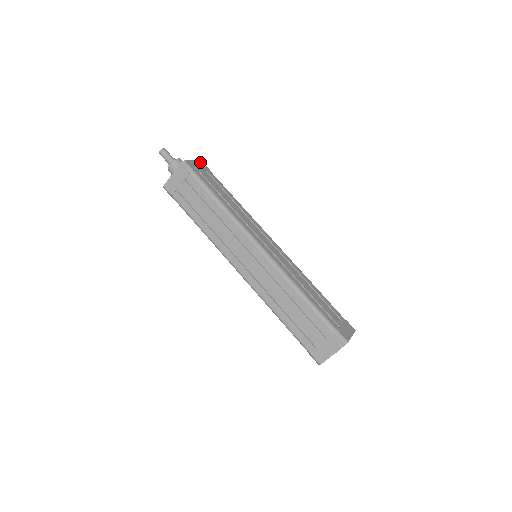
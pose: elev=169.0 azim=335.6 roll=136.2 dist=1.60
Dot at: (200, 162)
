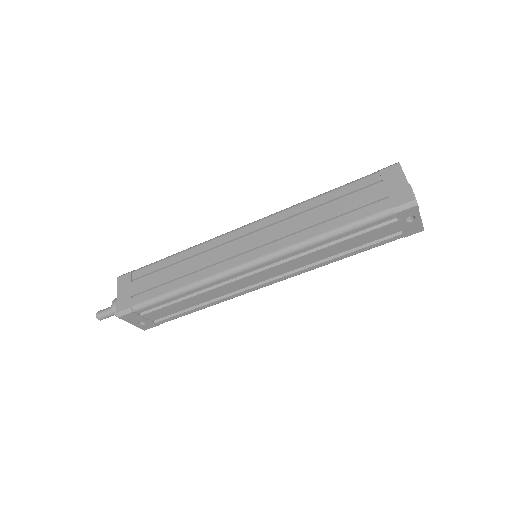
Dot at: occluded
